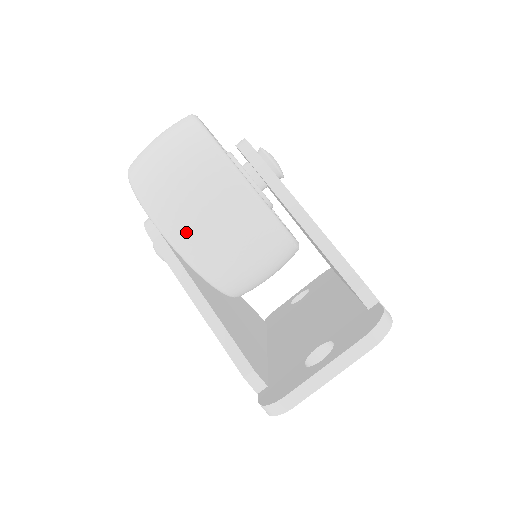
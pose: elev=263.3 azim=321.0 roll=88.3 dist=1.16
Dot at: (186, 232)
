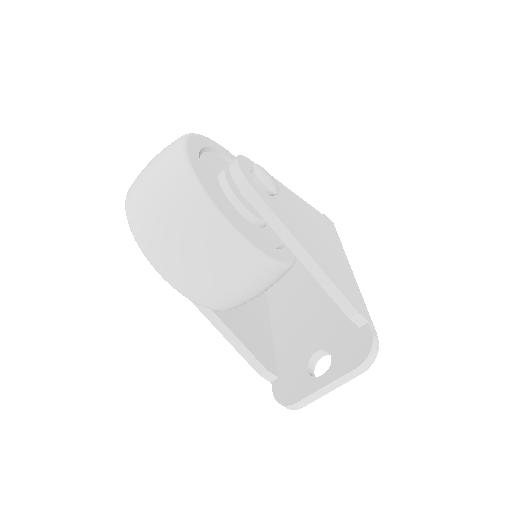
Dot at: (201, 292)
